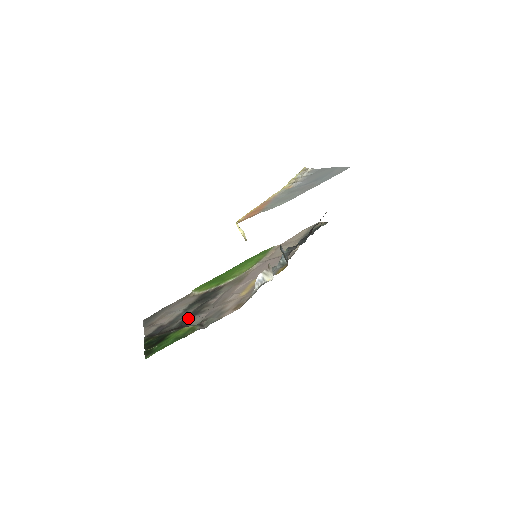
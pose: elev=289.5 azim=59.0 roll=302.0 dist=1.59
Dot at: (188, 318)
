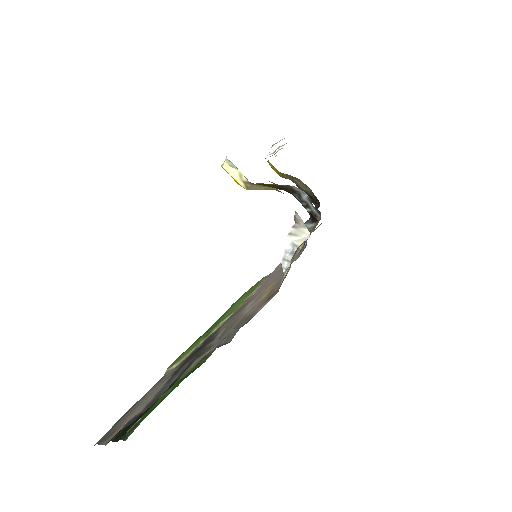
Dot at: occluded
